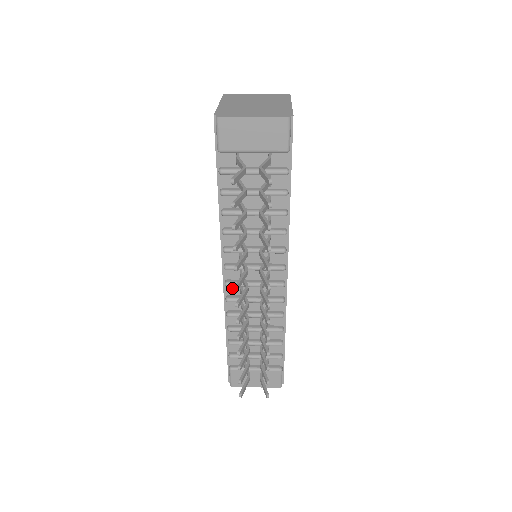
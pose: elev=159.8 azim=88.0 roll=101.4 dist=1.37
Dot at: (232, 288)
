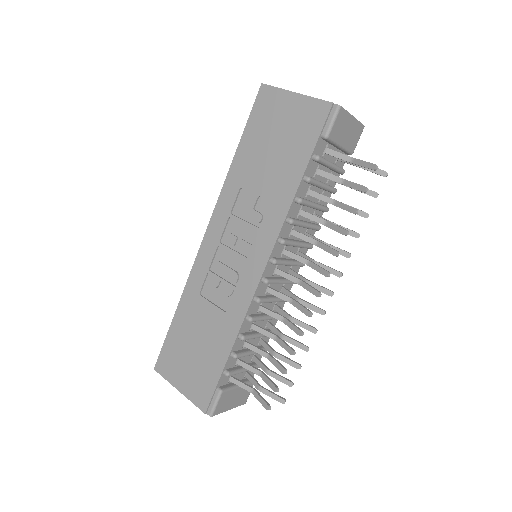
Dot at: (262, 287)
